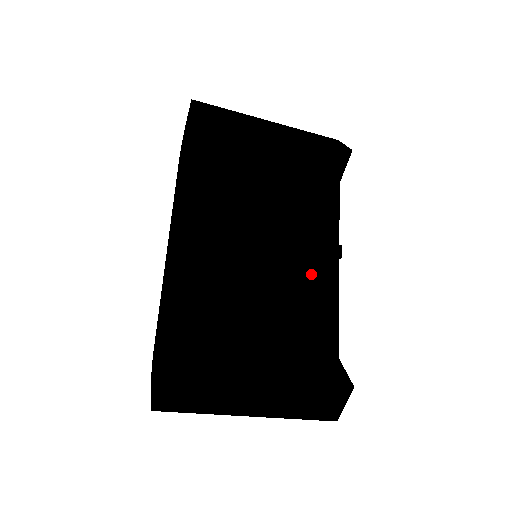
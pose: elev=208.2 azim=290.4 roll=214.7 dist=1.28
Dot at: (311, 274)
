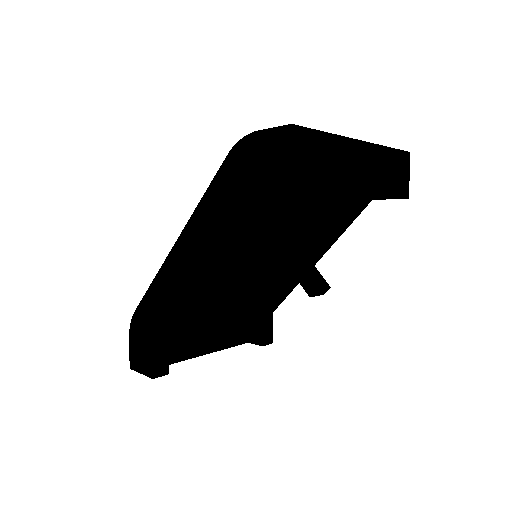
Dot at: occluded
